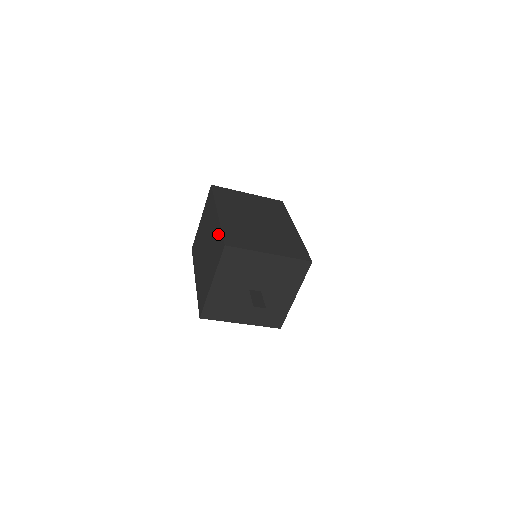
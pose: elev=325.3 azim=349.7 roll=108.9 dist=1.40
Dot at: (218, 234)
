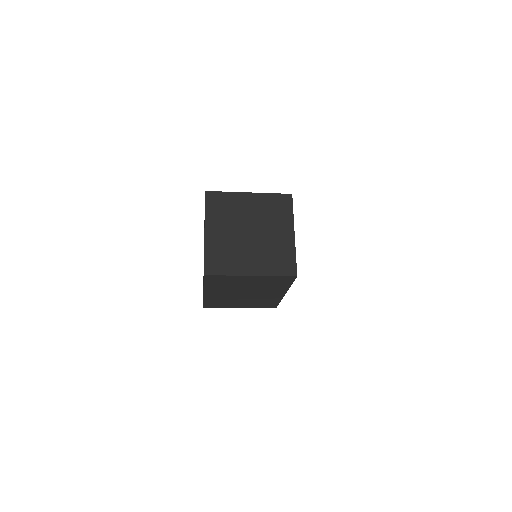
Dot at: occluded
